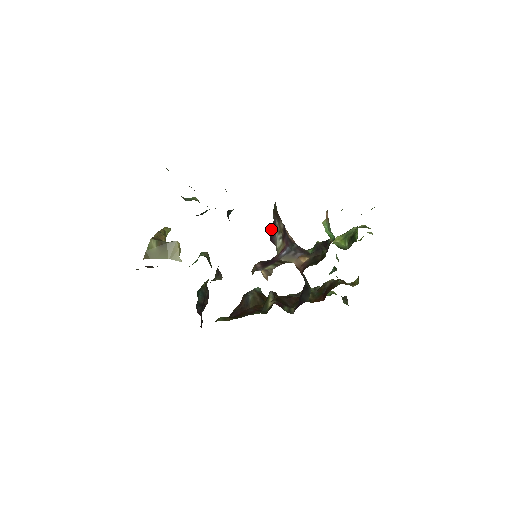
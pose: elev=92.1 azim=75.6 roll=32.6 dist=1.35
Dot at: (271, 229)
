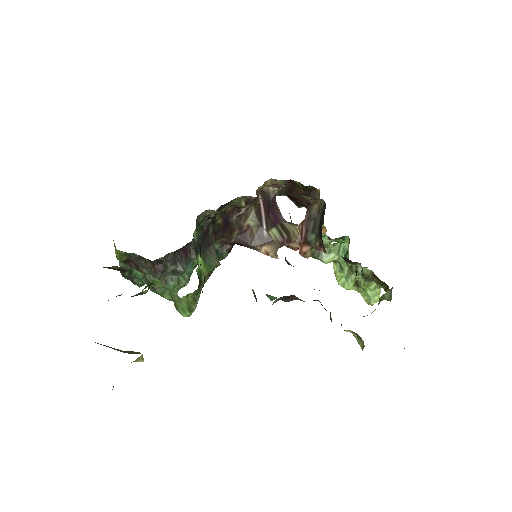
Dot at: occluded
